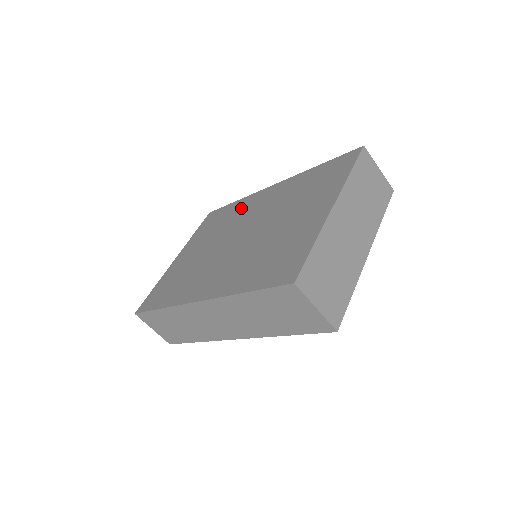
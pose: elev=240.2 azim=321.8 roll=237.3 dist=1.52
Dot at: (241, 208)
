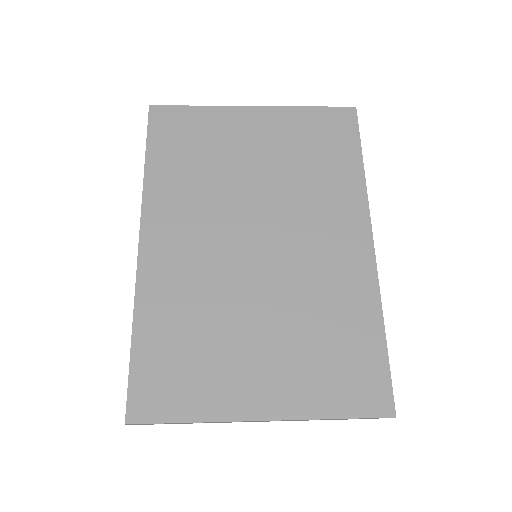
Dot at: (335, 195)
